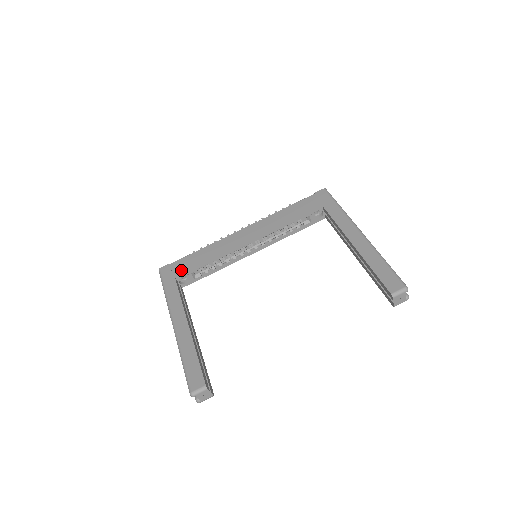
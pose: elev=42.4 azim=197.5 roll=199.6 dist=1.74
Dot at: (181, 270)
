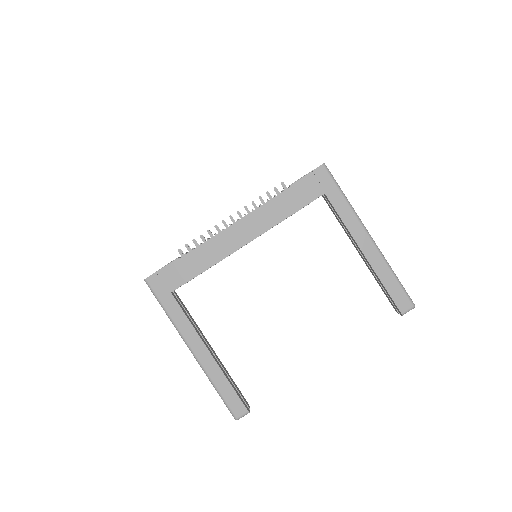
Dot at: (175, 282)
